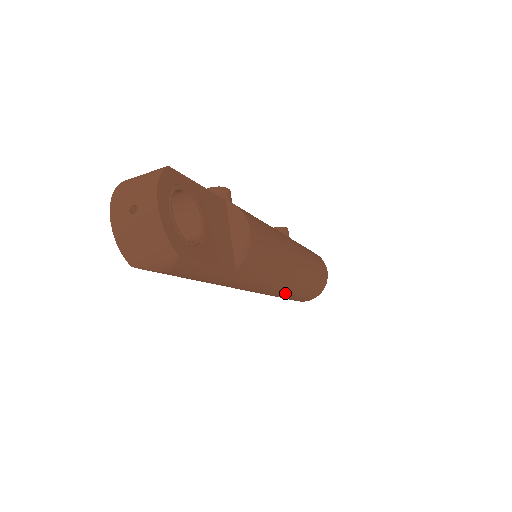
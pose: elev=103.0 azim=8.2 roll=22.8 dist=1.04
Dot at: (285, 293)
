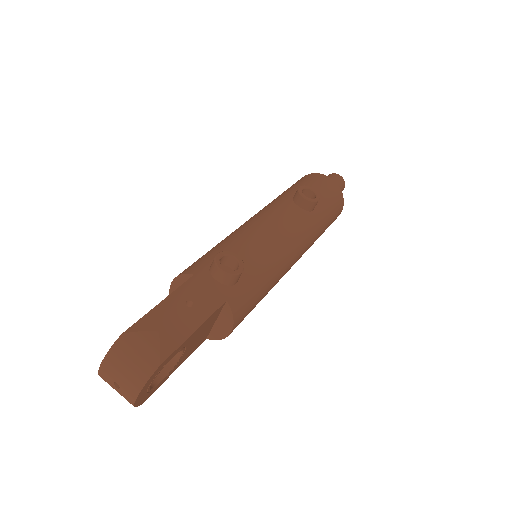
Dot at: occluded
